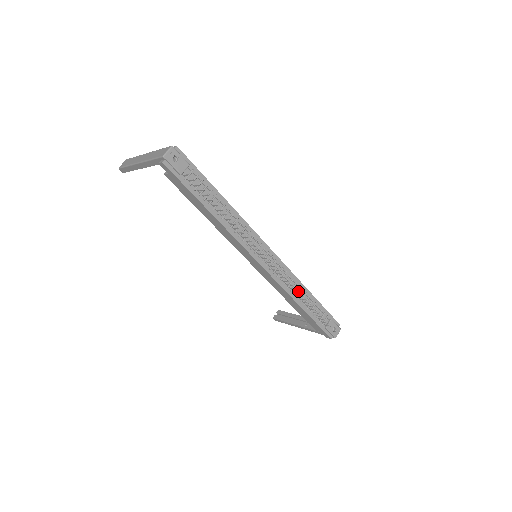
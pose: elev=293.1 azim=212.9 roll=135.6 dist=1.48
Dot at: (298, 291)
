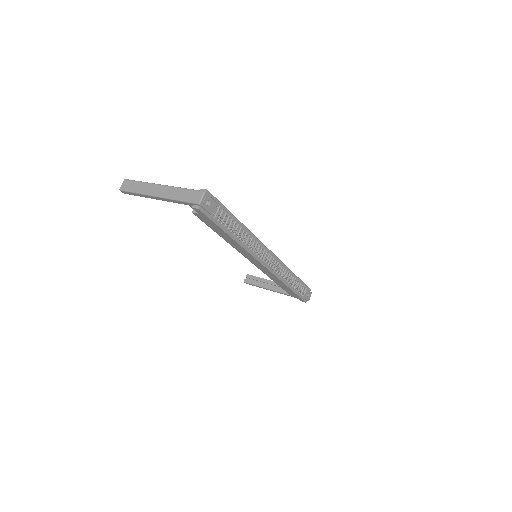
Dot at: (287, 276)
